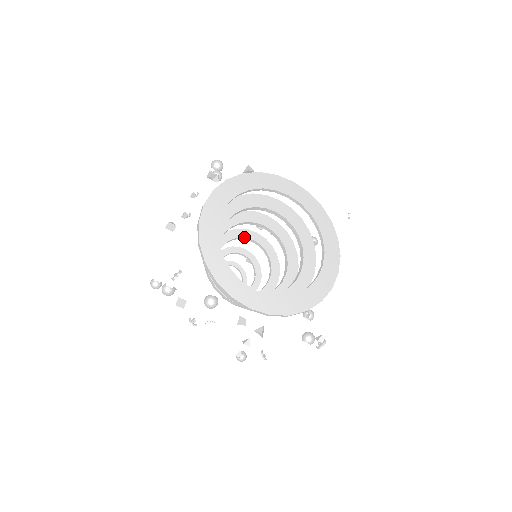
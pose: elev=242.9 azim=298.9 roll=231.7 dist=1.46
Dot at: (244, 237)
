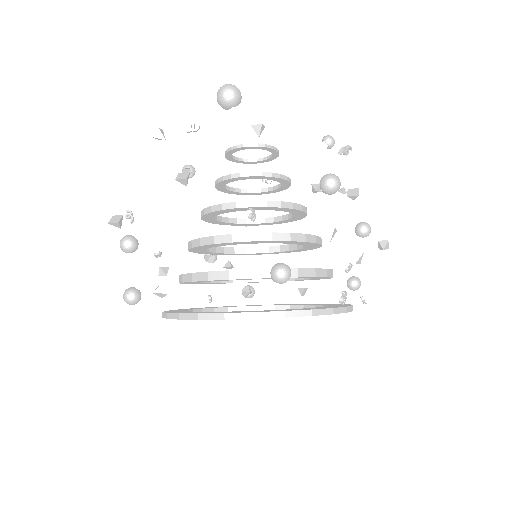
Dot at: occluded
